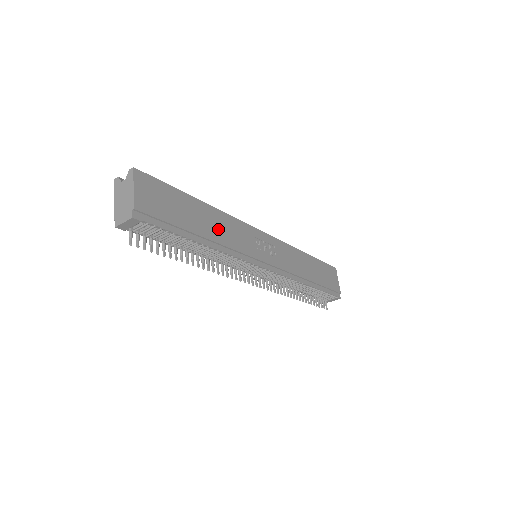
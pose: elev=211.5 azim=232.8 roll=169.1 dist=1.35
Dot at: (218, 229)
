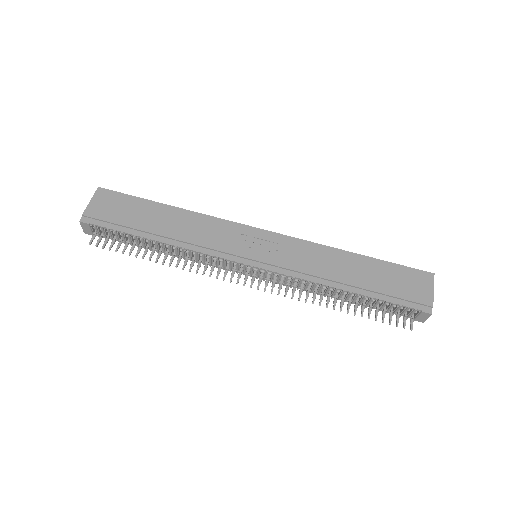
Dot at: (183, 228)
